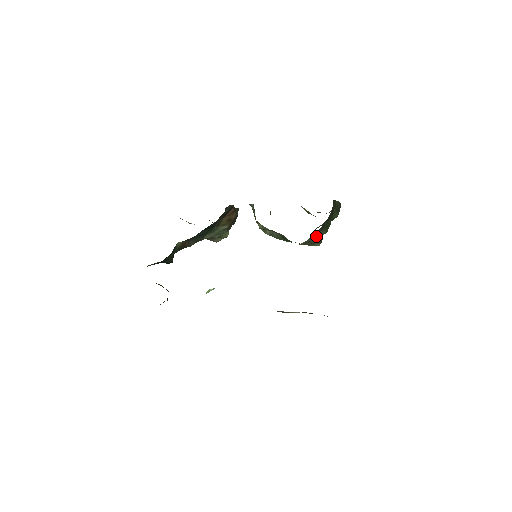
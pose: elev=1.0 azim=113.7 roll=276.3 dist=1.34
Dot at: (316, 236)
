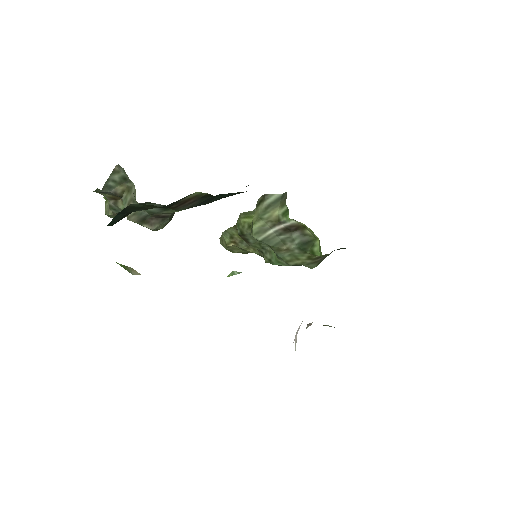
Dot at: occluded
